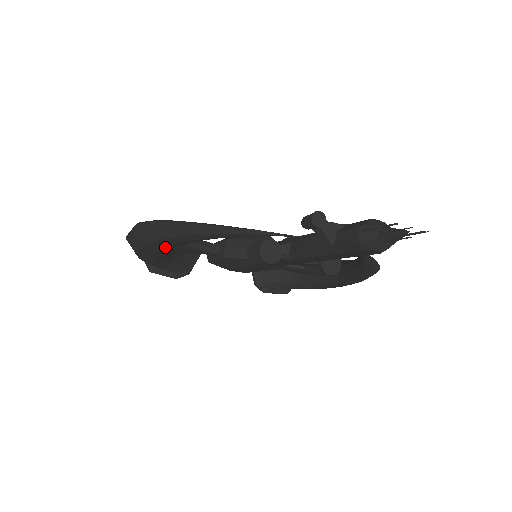
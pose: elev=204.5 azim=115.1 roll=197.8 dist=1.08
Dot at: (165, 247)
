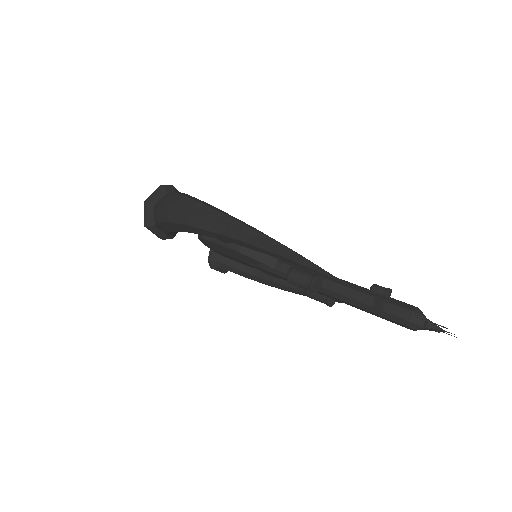
Dot at: (226, 240)
